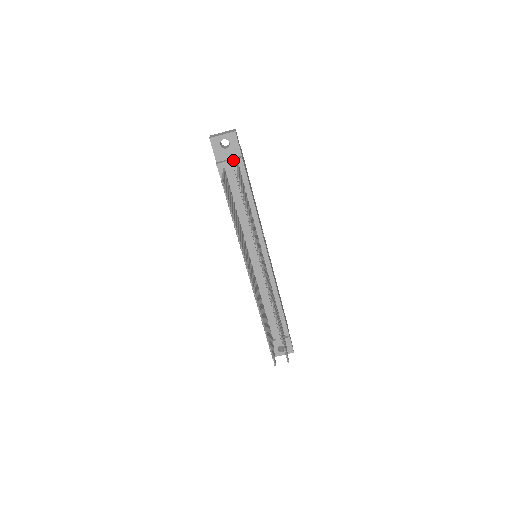
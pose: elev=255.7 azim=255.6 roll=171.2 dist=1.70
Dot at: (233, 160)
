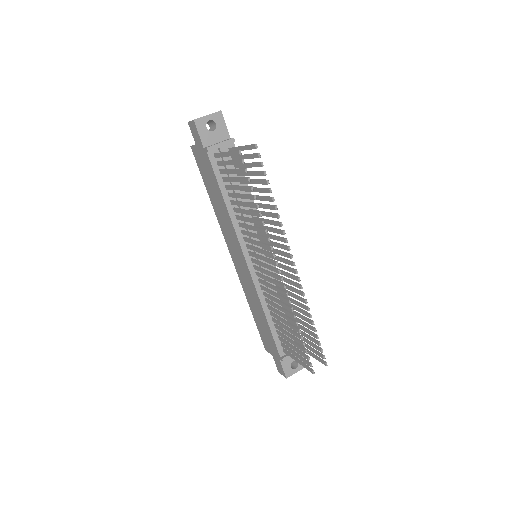
Dot at: (225, 142)
